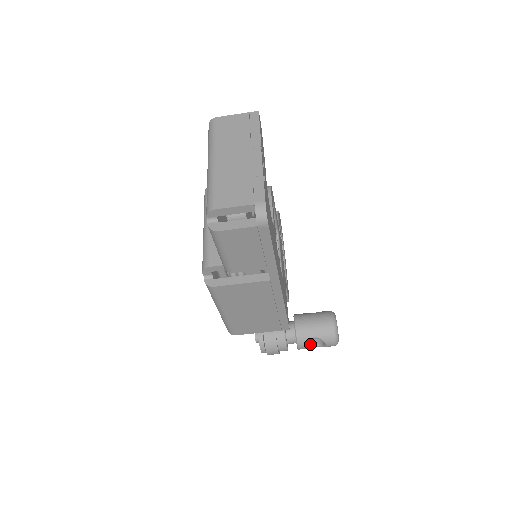
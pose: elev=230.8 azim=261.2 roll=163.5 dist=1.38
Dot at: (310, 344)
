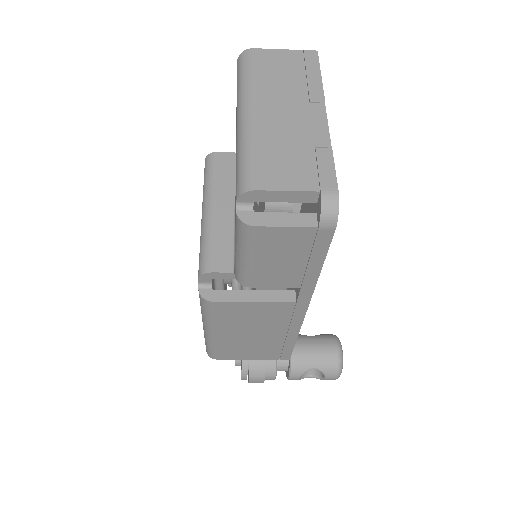
Dot at: (303, 374)
